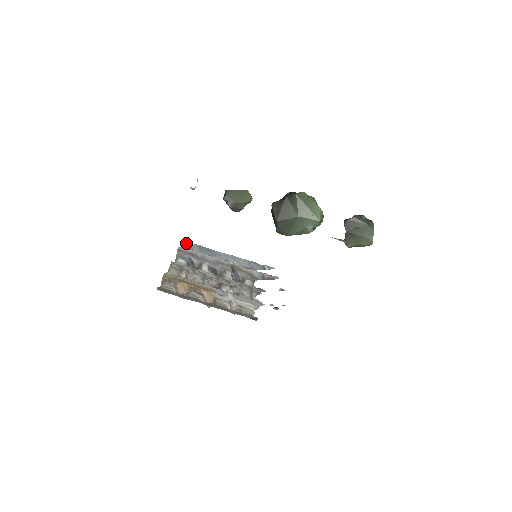
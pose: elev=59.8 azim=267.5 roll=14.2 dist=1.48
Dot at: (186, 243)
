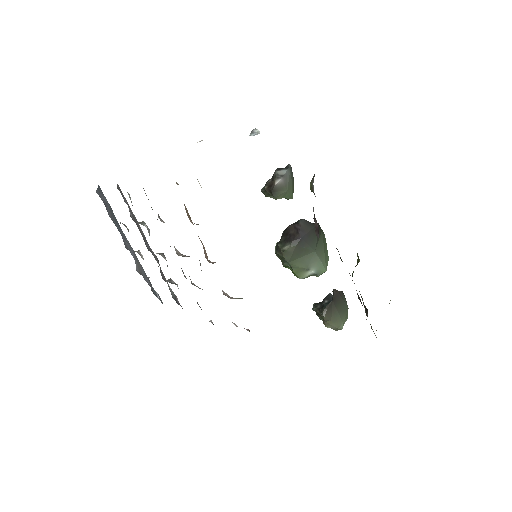
Dot at: (101, 191)
